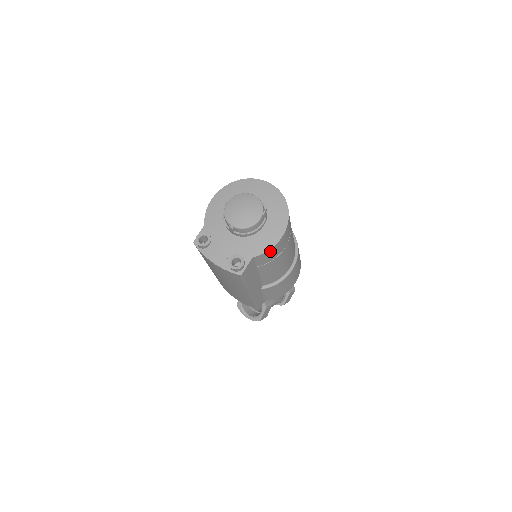
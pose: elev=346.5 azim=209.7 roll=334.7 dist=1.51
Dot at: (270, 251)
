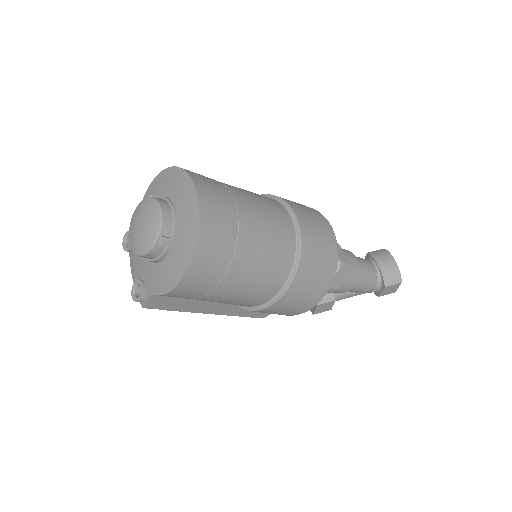
Dot at: (171, 294)
